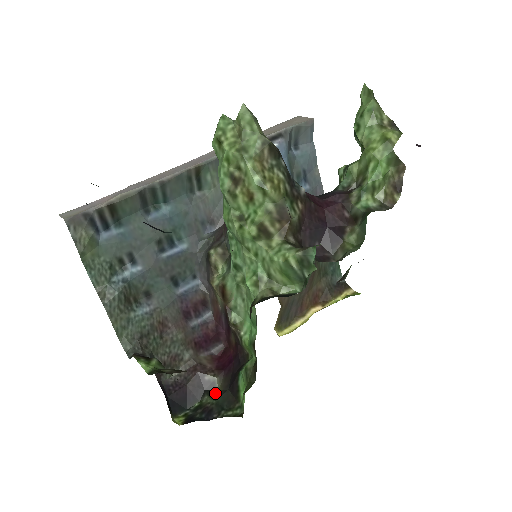
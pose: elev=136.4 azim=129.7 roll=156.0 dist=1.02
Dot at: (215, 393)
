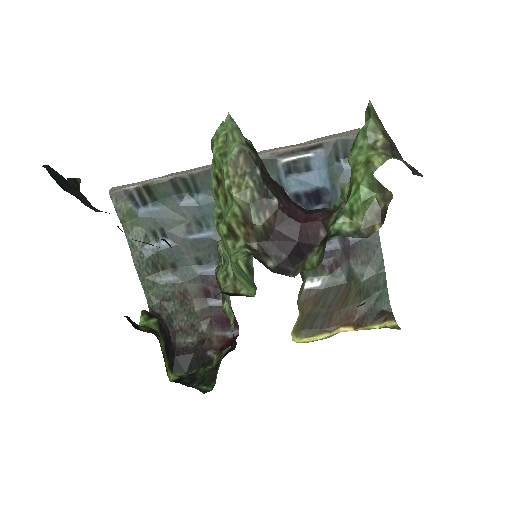
Dot at: (210, 368)
